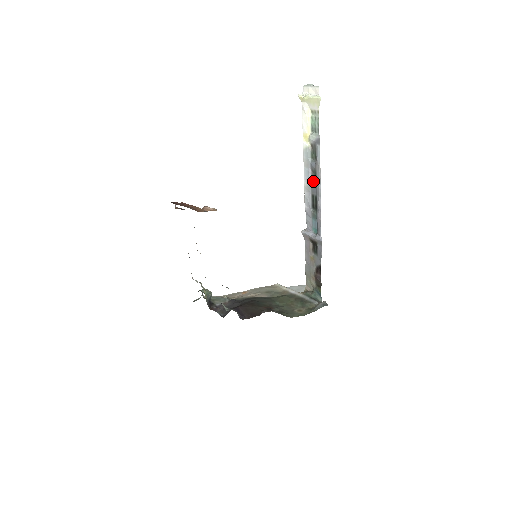
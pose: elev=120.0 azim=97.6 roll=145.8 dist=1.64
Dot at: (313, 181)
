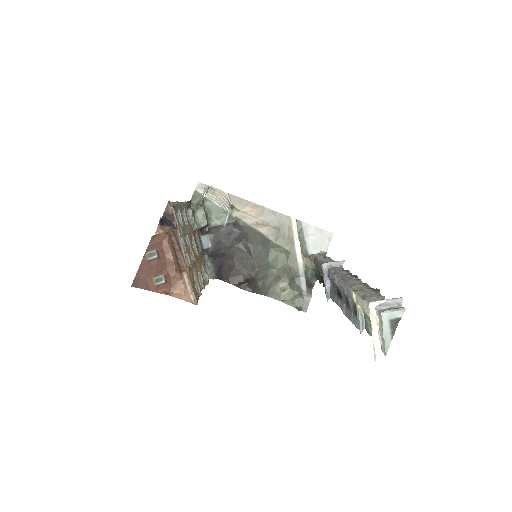
Dot at: (345, 296)
